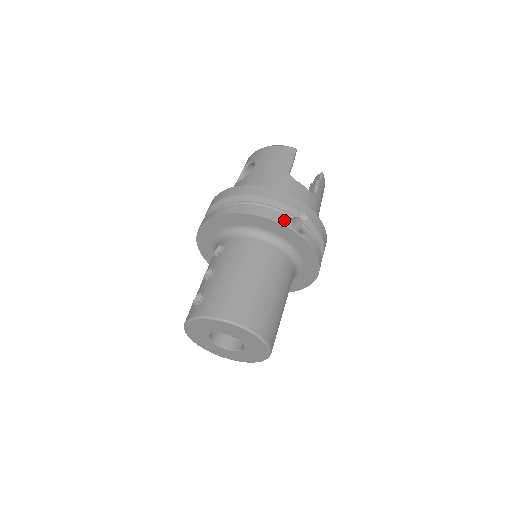
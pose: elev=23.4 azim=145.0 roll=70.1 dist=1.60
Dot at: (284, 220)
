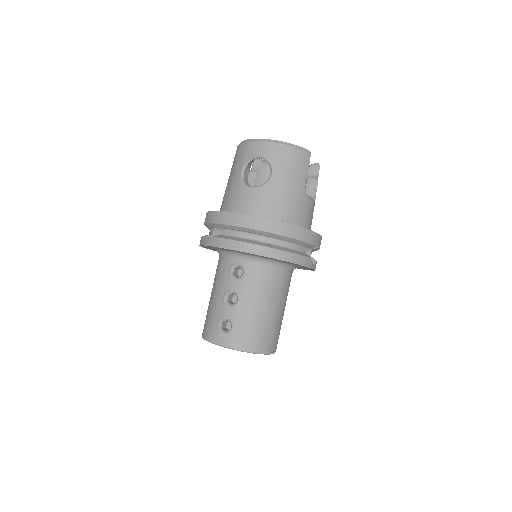
Dot at: (307, 261)
